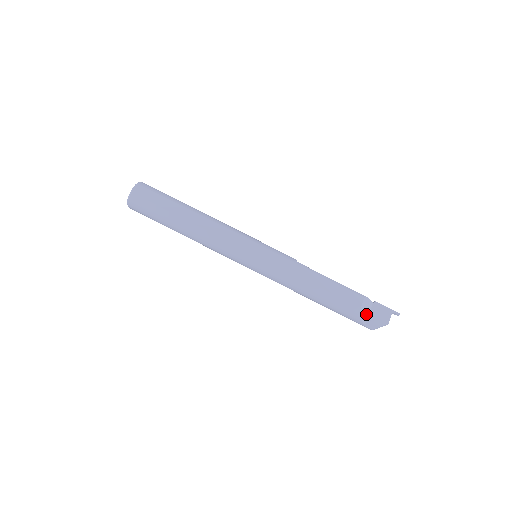
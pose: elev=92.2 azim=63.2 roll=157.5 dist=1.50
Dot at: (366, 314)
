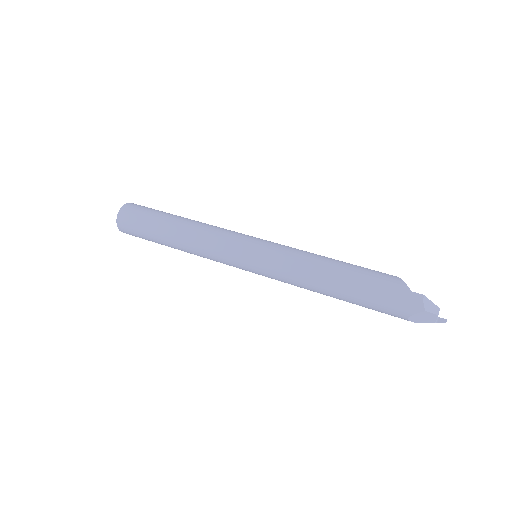
Dot at: occluded
